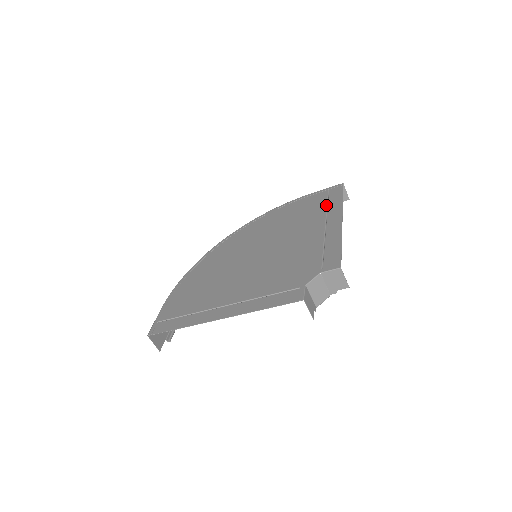
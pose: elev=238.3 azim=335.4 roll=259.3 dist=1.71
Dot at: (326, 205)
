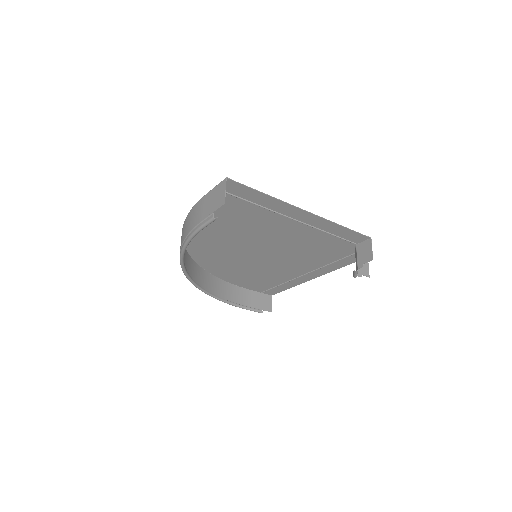
Dot at: (280, 283)
